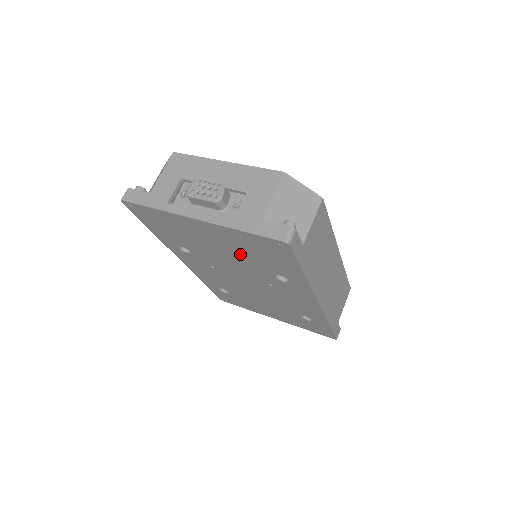
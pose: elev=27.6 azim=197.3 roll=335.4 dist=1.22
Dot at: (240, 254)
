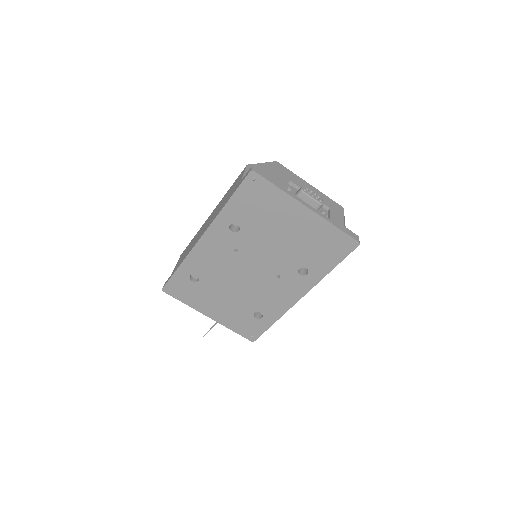
Dot at: (298, 244)
